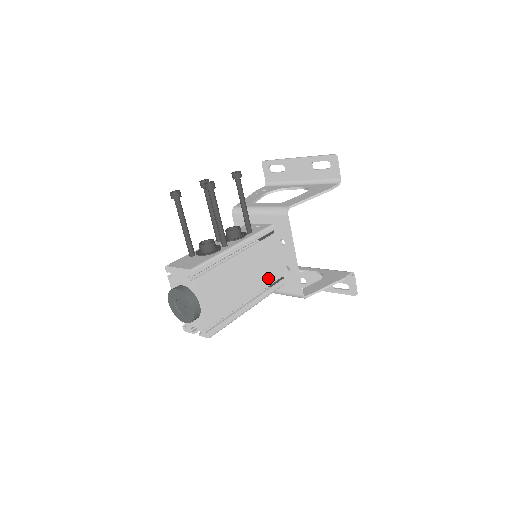
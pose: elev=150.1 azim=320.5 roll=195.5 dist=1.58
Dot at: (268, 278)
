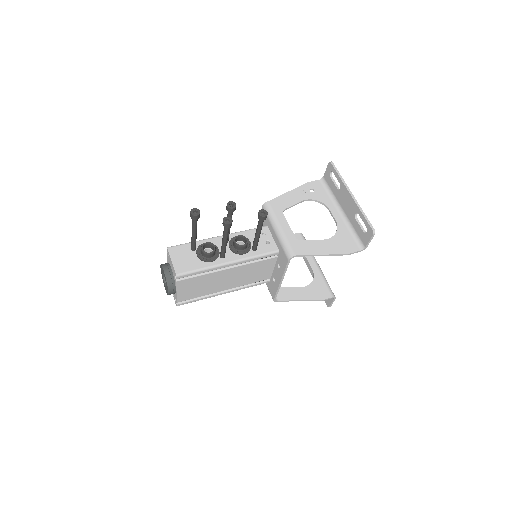
Dot at: (252, 280)
